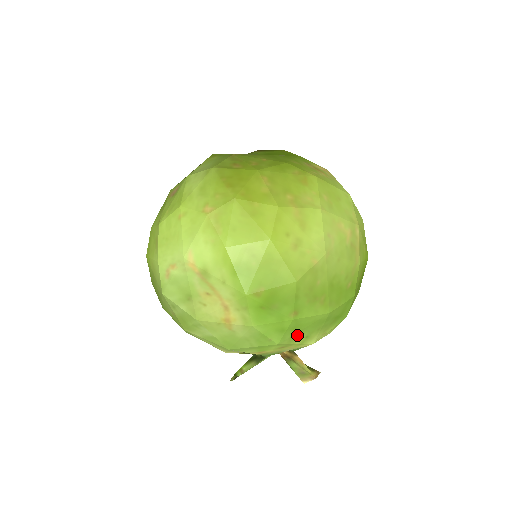
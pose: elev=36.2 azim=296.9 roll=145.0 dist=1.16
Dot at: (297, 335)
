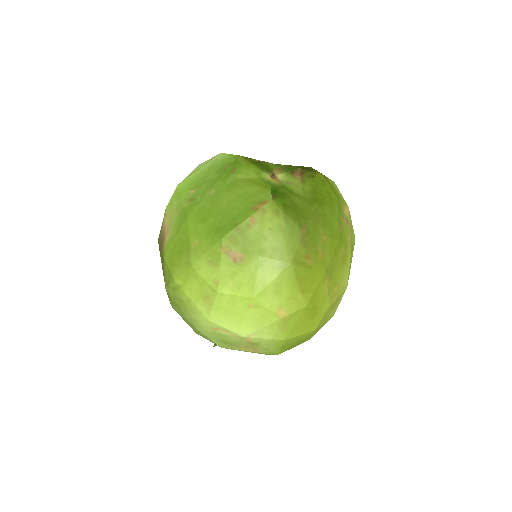
Dot at: occluded
